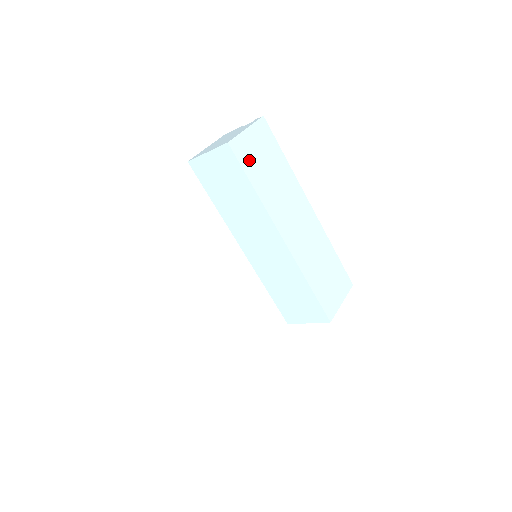
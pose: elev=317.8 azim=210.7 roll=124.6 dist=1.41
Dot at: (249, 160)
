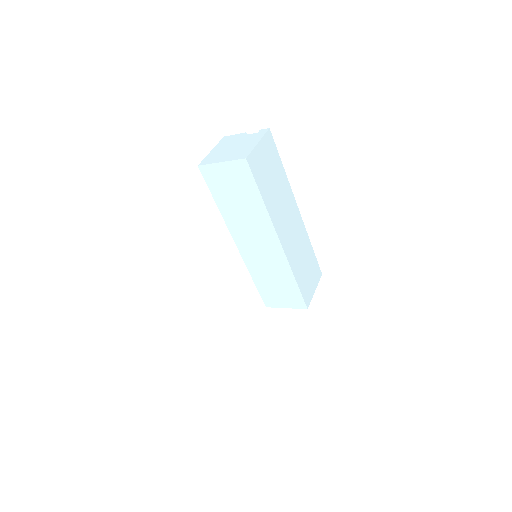
Dot at: (260, 173)
